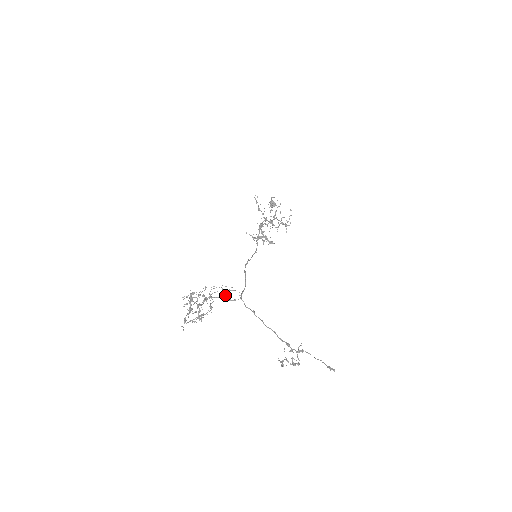
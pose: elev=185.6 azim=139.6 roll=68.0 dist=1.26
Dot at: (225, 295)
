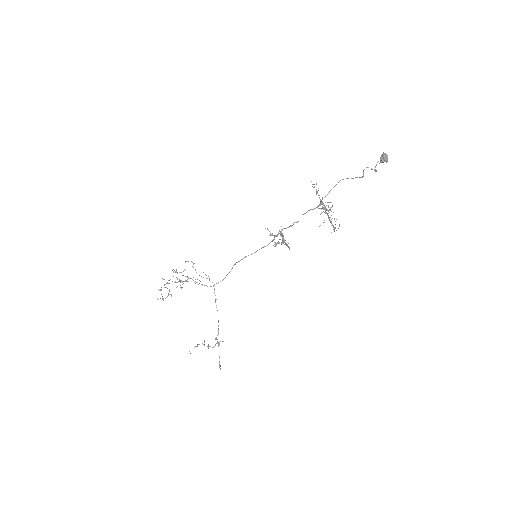
Dot at: (200, 281)
